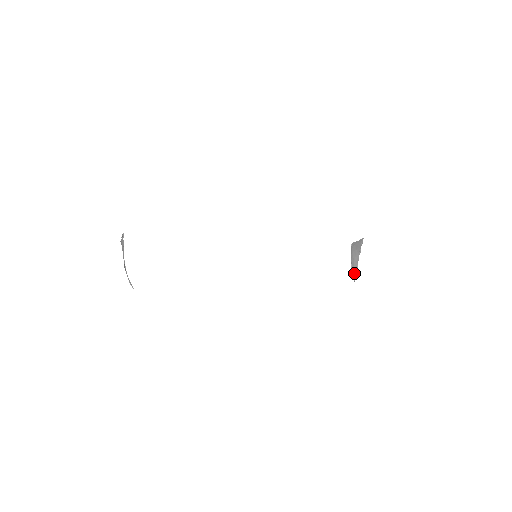
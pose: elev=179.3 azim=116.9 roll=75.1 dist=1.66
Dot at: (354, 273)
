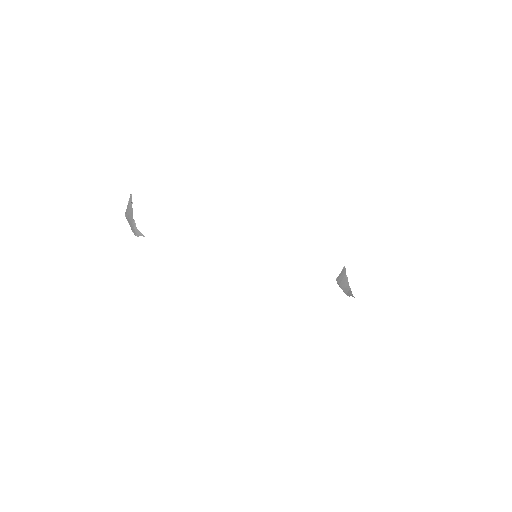
Dot at: (350, 294)
